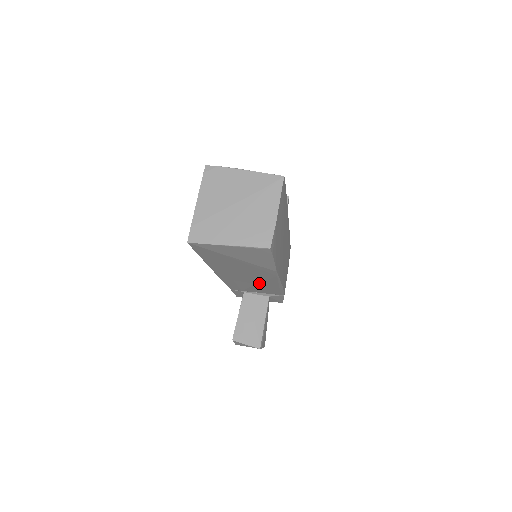
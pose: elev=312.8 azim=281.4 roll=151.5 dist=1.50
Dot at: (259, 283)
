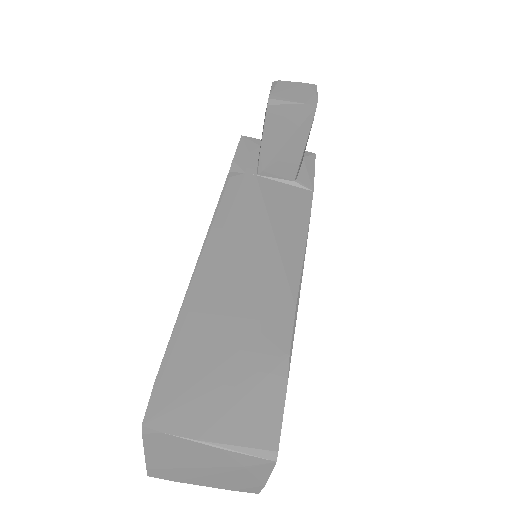
Dot at: occluded
